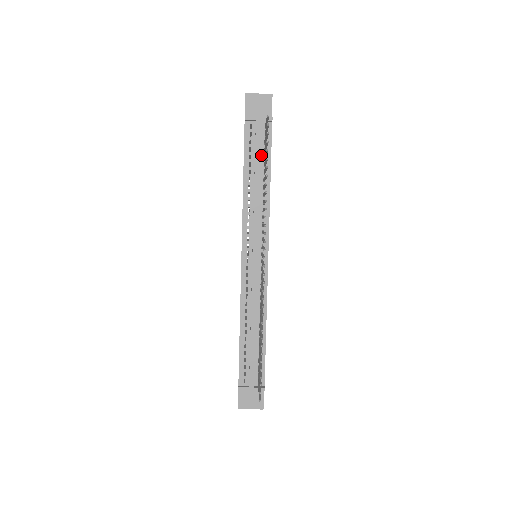
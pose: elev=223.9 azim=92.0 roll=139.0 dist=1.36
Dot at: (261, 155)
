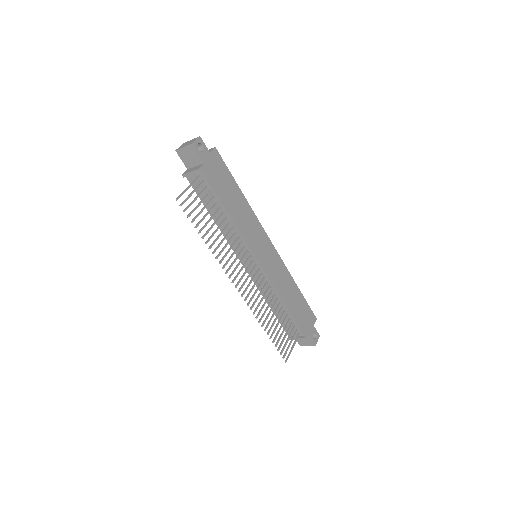
Dot at: (210, 196)
